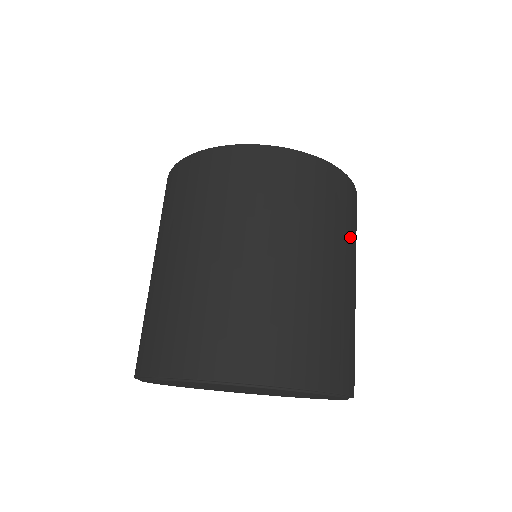
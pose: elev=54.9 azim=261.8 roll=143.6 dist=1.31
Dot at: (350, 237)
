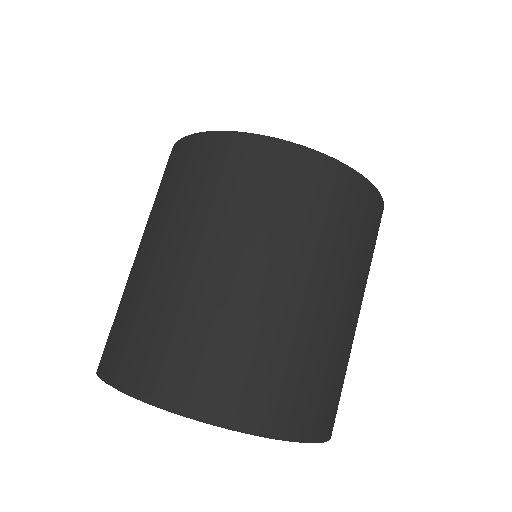
Dot at: occluded
